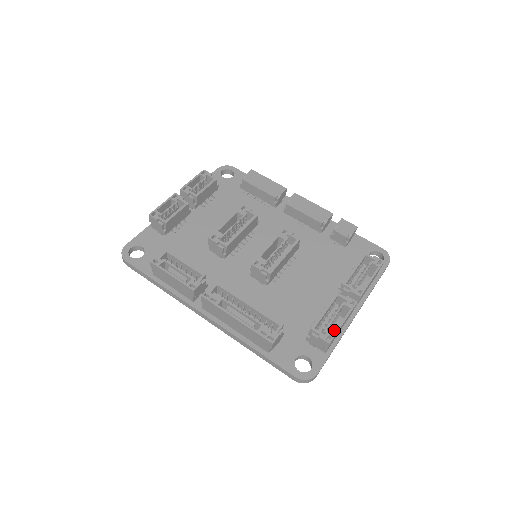
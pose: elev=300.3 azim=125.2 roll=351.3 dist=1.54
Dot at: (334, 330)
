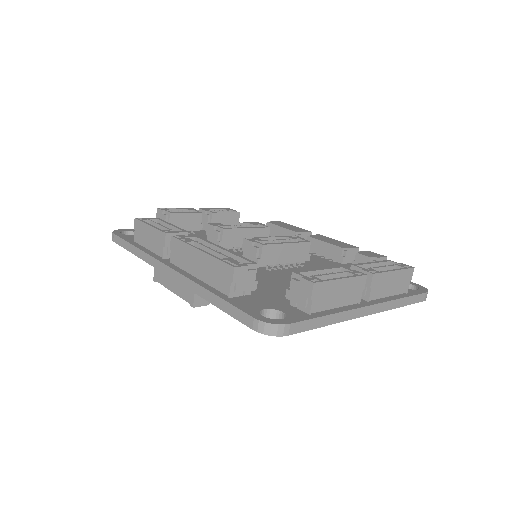
Dot at: occluded
